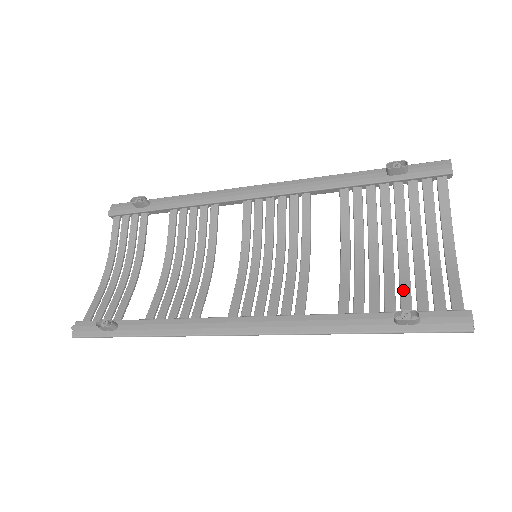
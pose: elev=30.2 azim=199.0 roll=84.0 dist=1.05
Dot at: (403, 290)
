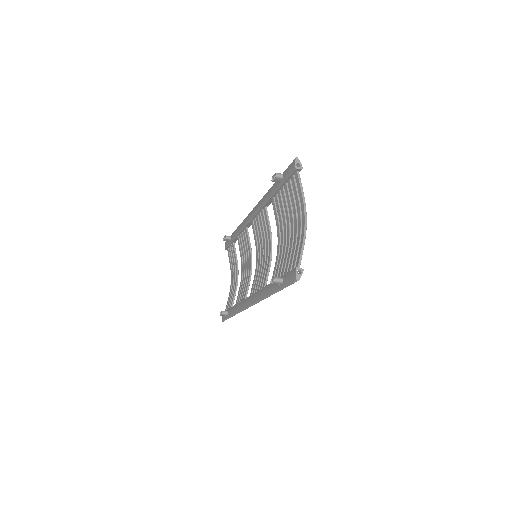
Dot at: (287, 260)
